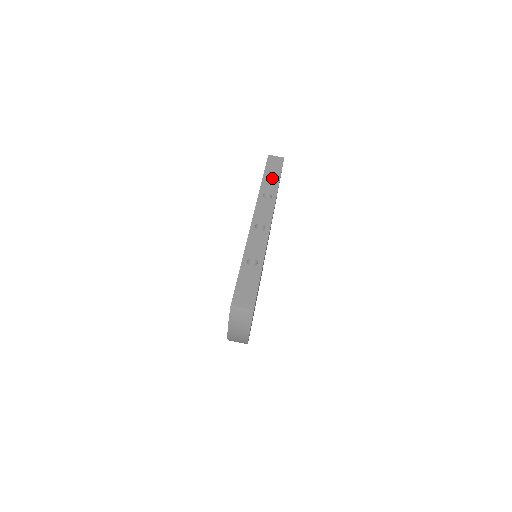
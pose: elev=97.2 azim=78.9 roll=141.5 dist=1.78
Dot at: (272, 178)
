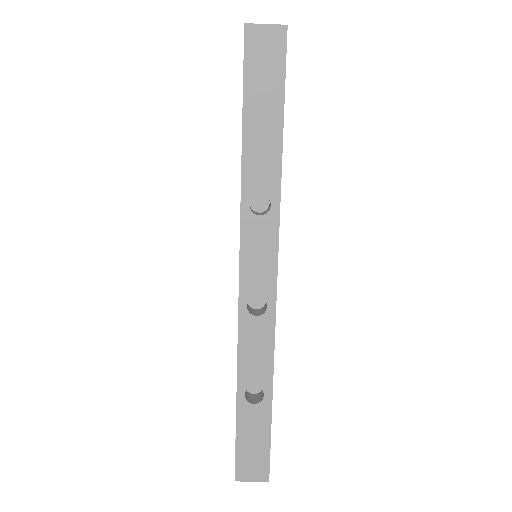
Dot at: (264, 133)
